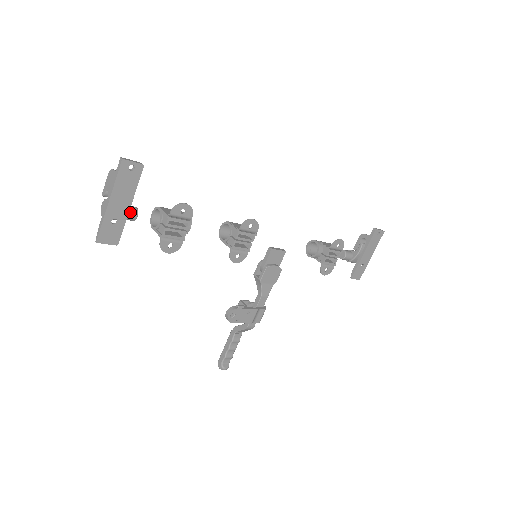
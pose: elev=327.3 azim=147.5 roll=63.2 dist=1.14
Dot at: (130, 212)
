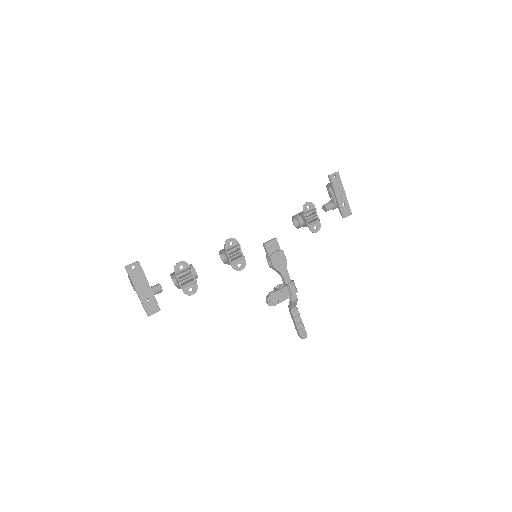
Dot at: (156, 289)
